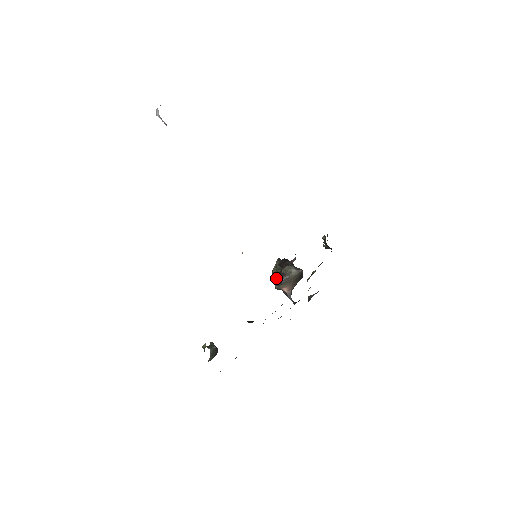
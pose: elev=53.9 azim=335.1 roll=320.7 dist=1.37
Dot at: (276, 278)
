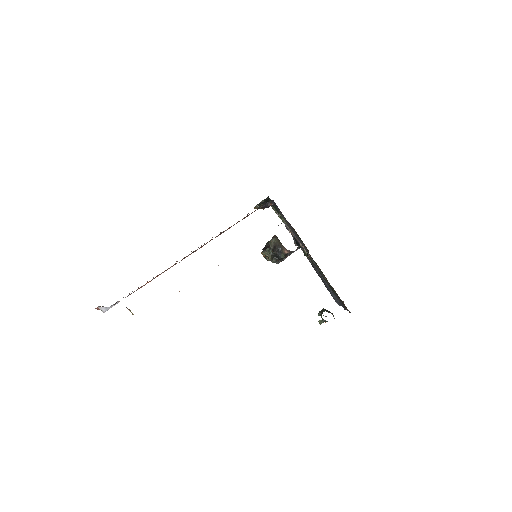
Dot at: (276, 256)
